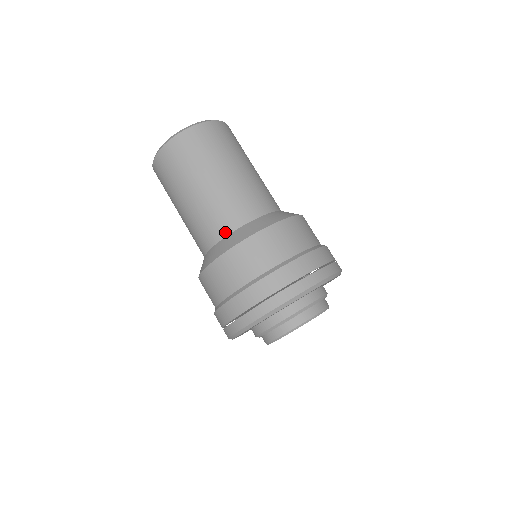
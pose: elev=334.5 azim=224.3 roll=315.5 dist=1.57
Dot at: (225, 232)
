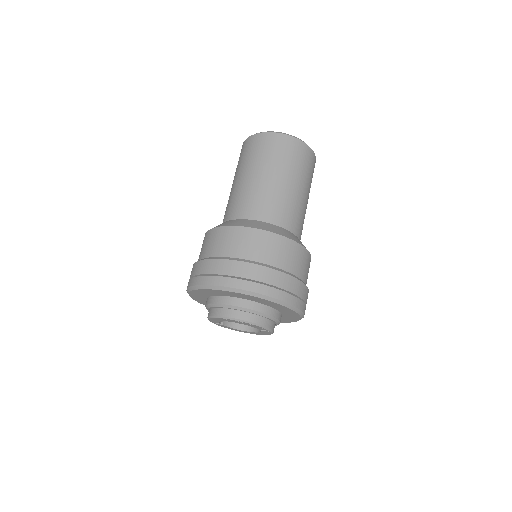
Dot at: (269, 220)
